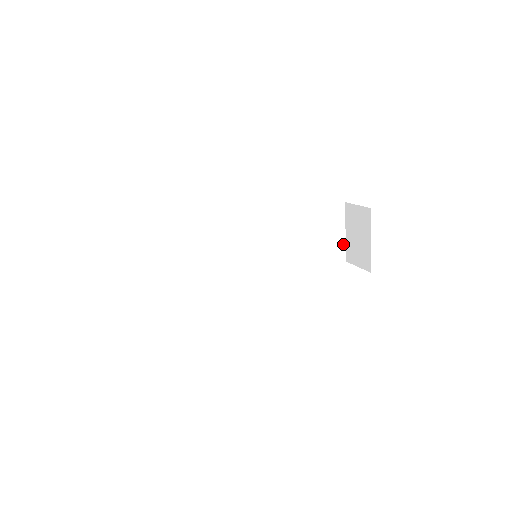
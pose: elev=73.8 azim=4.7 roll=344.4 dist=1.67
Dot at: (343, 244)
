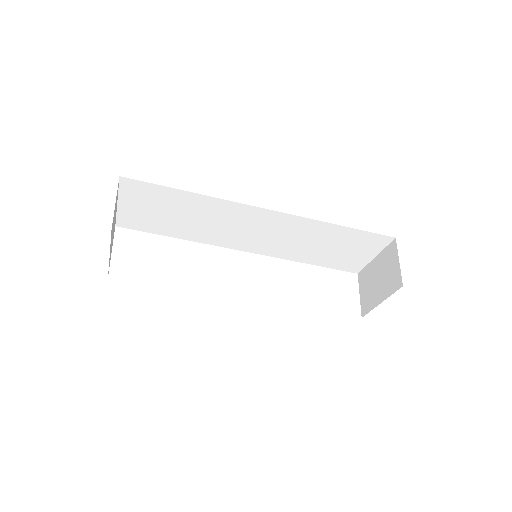
Dot at: (365, 263)
